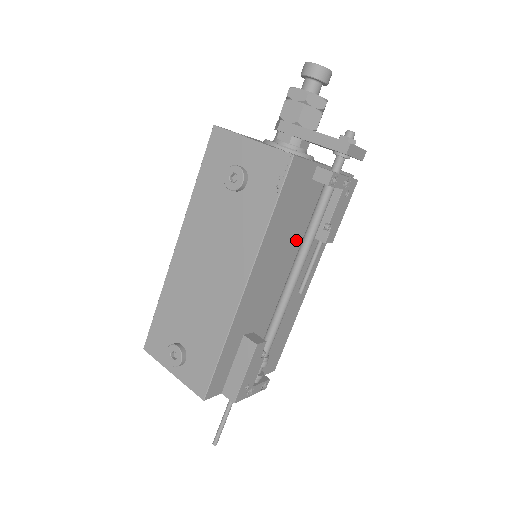
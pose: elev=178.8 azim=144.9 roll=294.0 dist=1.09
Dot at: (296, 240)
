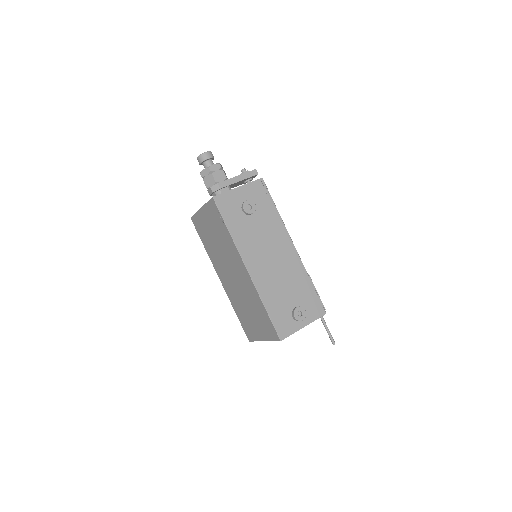
Dot at: occluded
